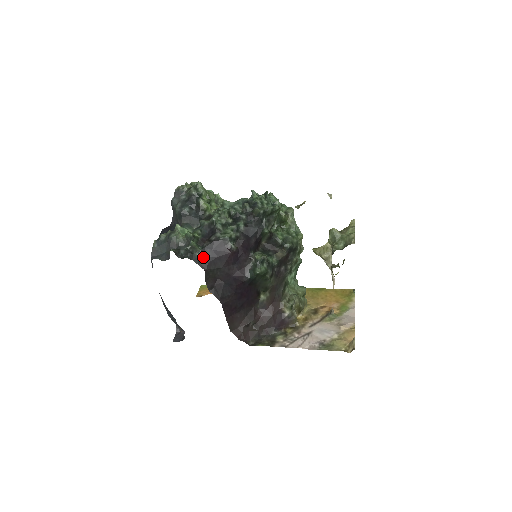
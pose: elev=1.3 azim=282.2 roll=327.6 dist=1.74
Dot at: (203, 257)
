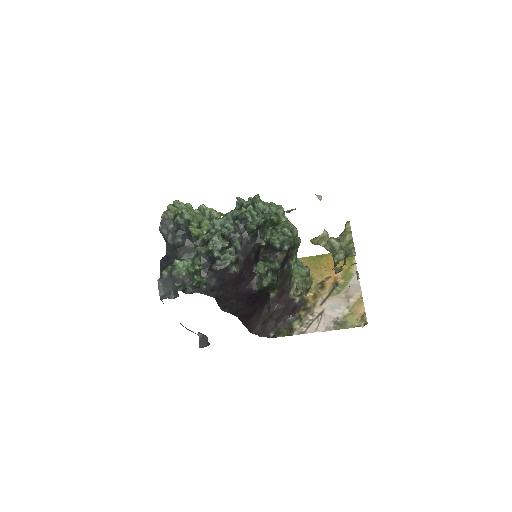
Dot at: (210, 287)
